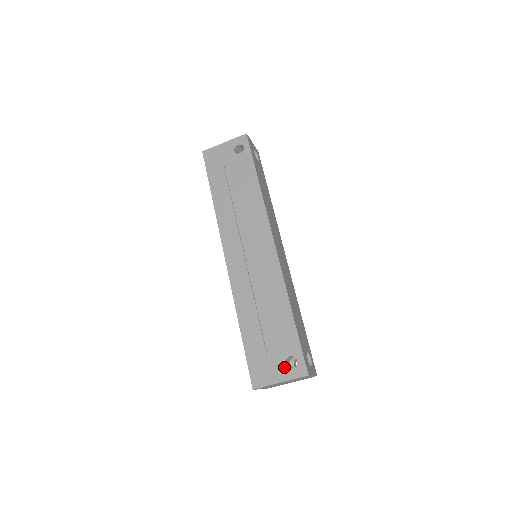
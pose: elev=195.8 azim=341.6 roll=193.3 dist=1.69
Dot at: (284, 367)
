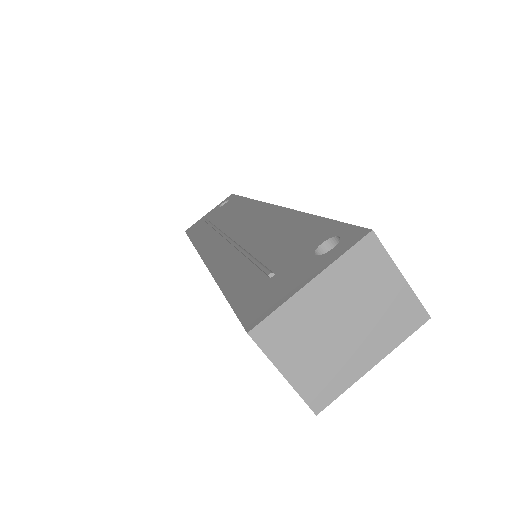
Dot at: (313, 260)
